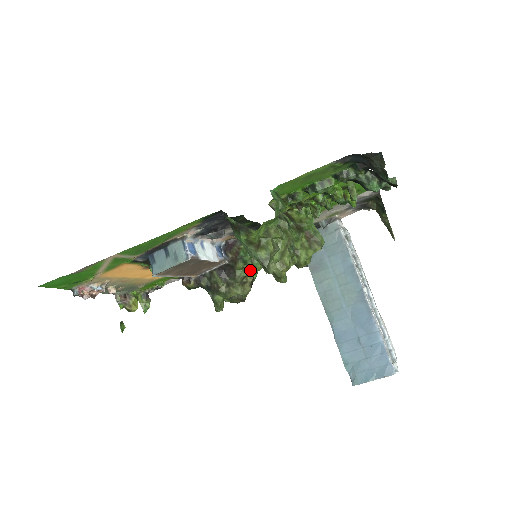
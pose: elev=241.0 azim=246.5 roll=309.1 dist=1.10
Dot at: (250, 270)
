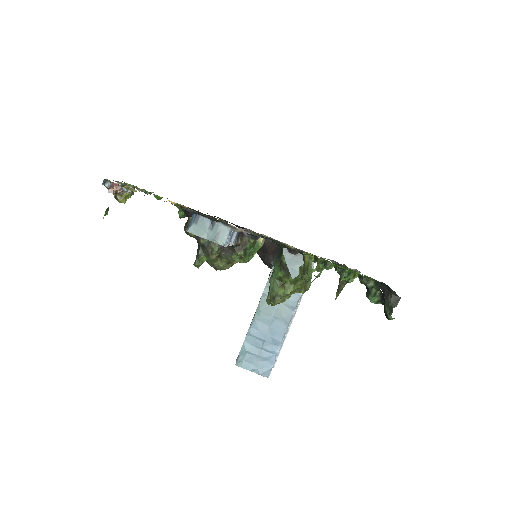
Dot at: (244, 261)
